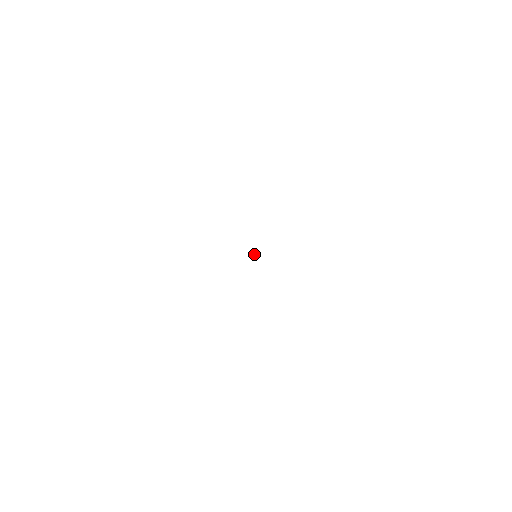
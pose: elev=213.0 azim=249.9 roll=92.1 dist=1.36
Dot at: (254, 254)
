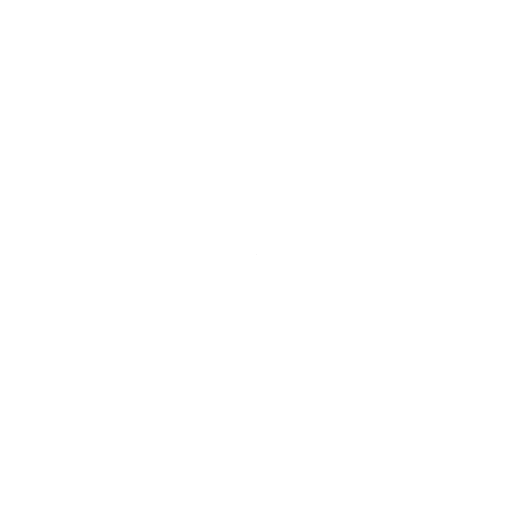
Dot at: (255, 254)
